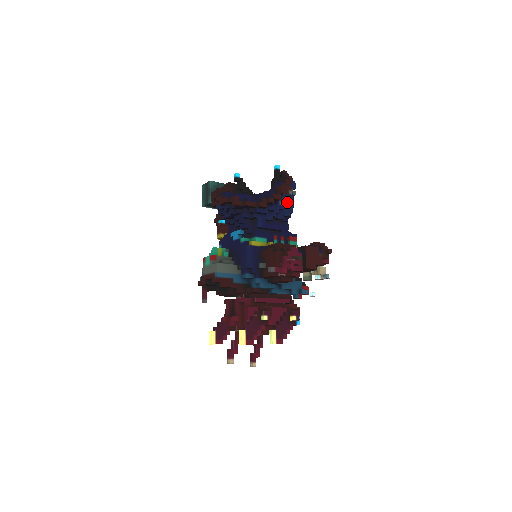
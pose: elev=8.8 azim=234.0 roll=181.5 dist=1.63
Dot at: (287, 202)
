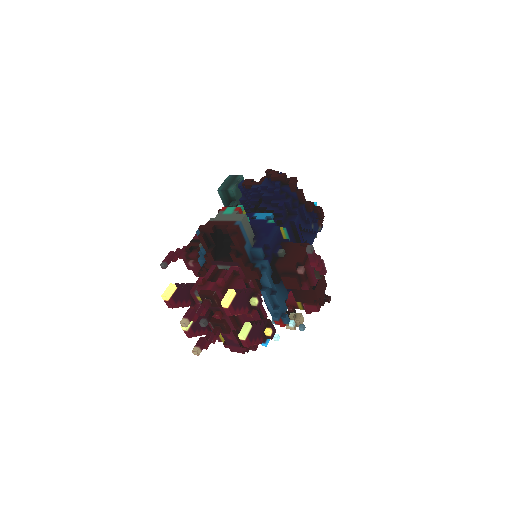
Dot at: (314, 232)
